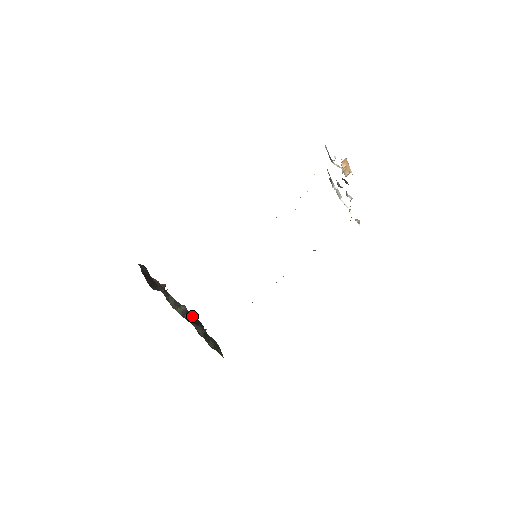
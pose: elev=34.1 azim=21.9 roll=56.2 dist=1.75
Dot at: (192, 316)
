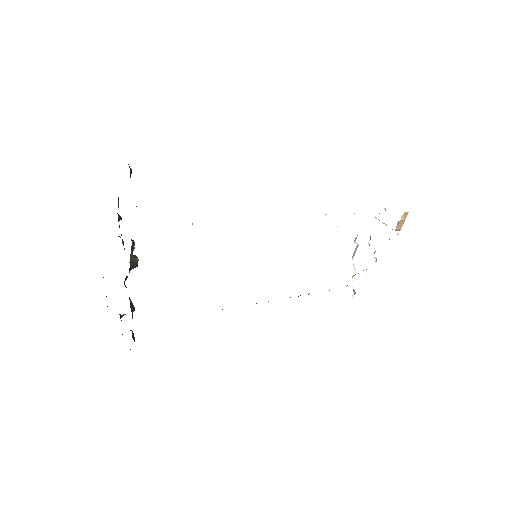
Dot at: occluded
